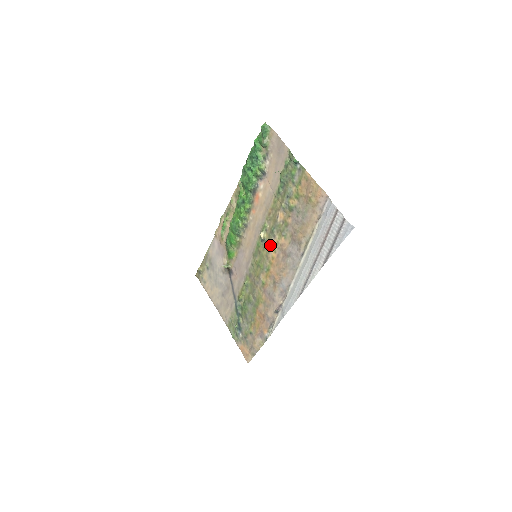
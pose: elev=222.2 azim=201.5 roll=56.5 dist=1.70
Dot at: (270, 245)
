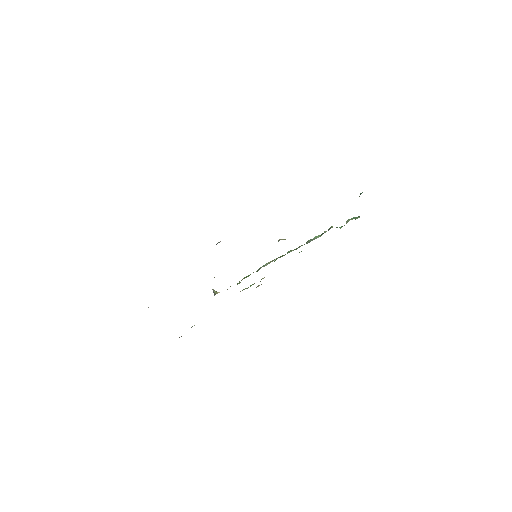
Dot at: occluded
